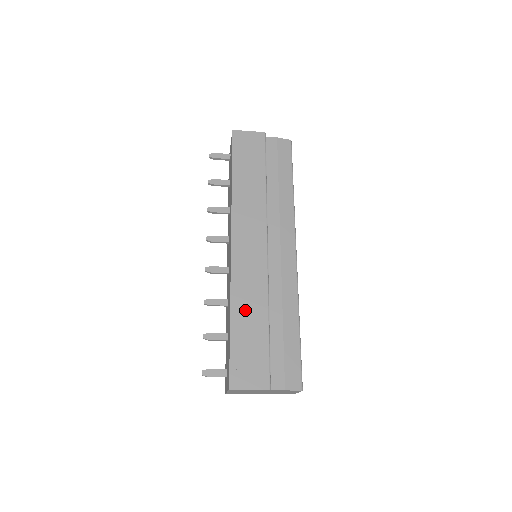
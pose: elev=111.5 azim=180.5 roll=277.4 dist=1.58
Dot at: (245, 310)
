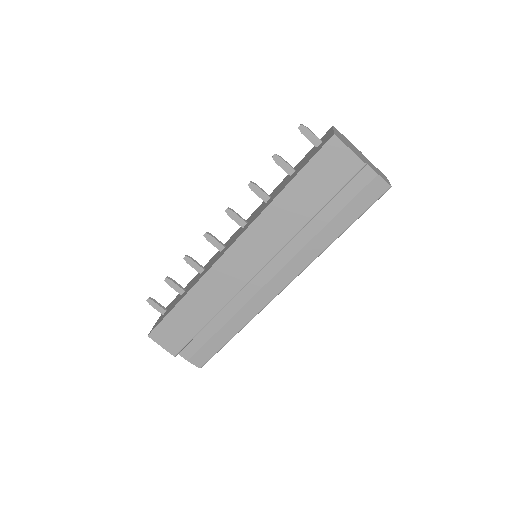
Dot at: (198, 302)
